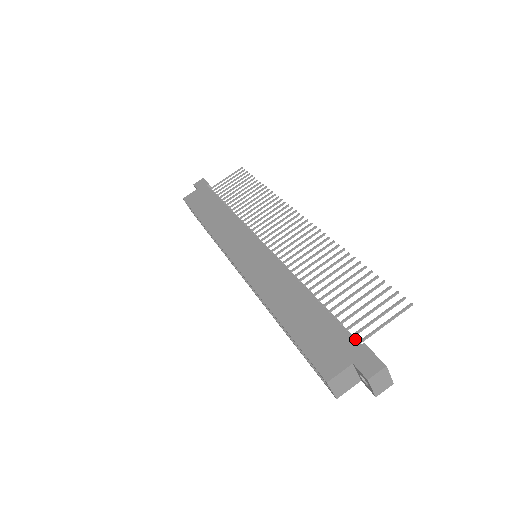
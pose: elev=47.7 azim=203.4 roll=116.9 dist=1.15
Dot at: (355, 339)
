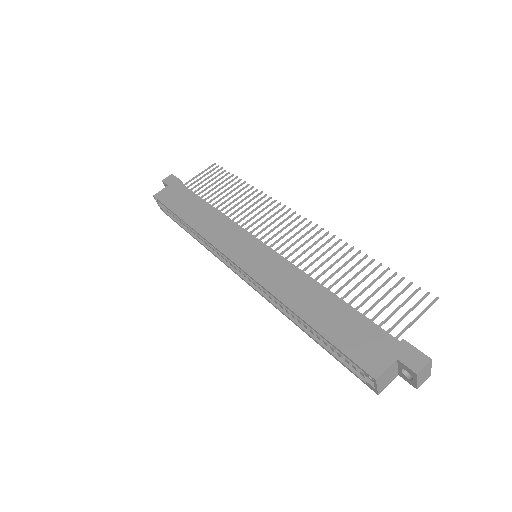
Dot at: occluded
